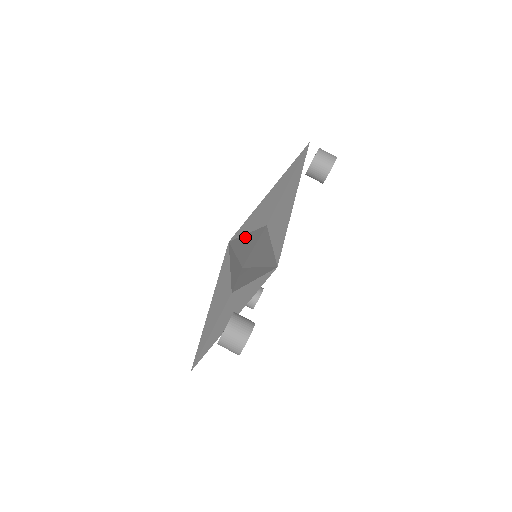
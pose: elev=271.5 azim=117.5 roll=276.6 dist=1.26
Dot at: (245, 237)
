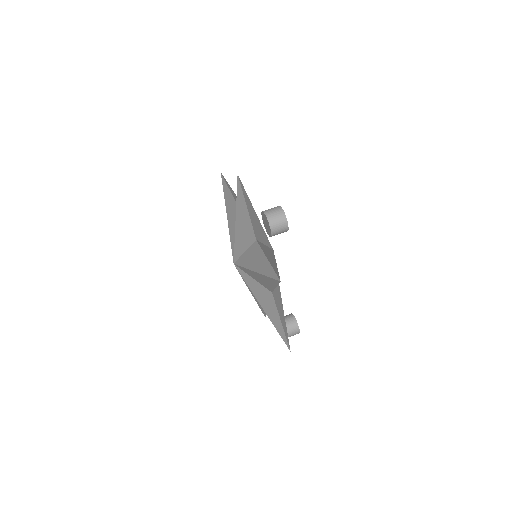
Dot at: occluded
